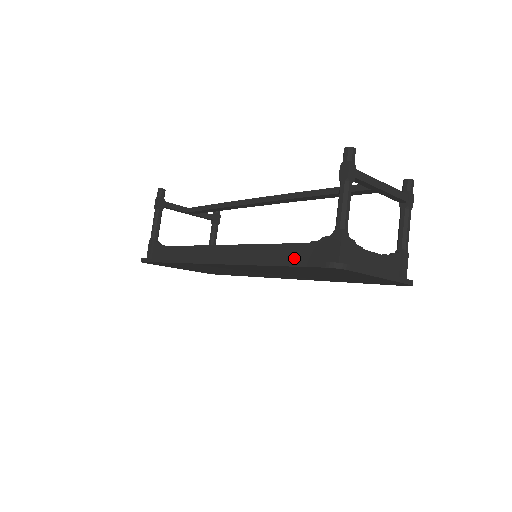
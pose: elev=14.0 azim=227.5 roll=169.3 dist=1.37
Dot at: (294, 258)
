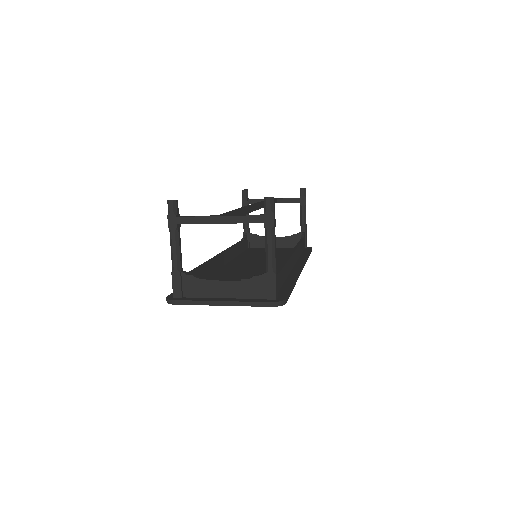
Dot at: occluded
